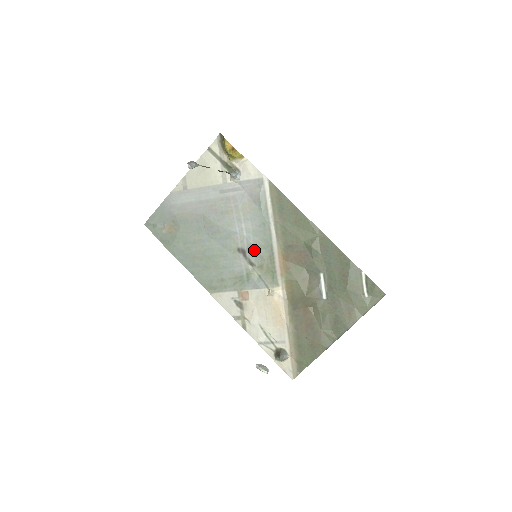
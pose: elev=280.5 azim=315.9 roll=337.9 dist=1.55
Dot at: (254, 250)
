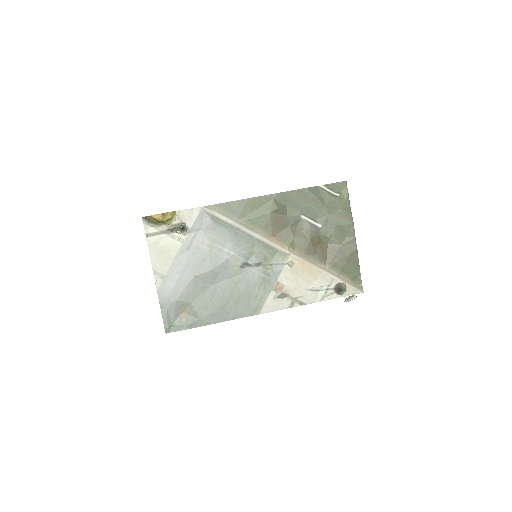
Dot at: (250, 255)
